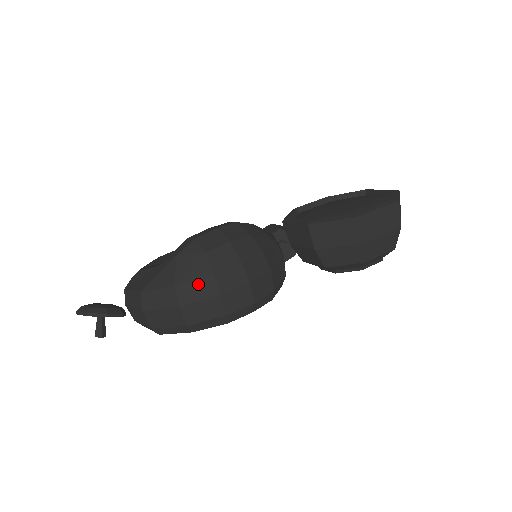
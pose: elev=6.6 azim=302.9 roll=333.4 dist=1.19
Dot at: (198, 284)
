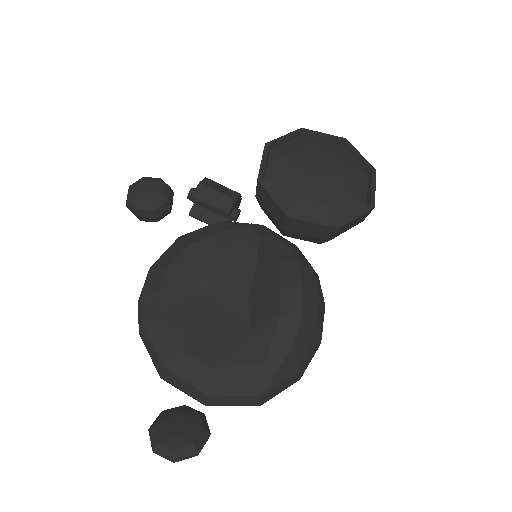
Dot at: (313, 352)
